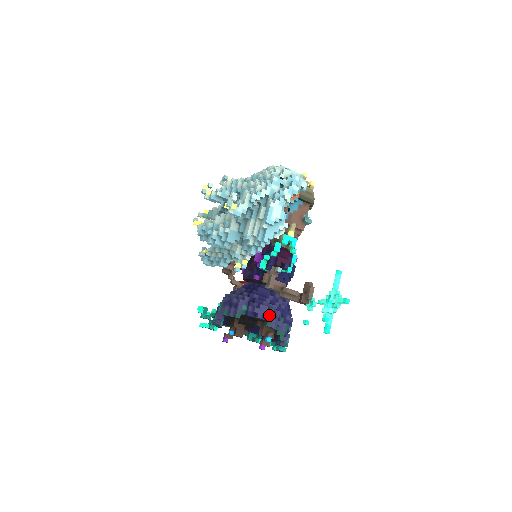
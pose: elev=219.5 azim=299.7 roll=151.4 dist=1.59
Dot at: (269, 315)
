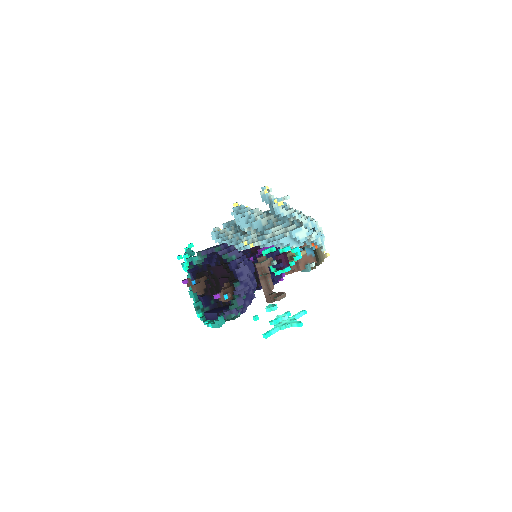
Dot at: (245, 277)
